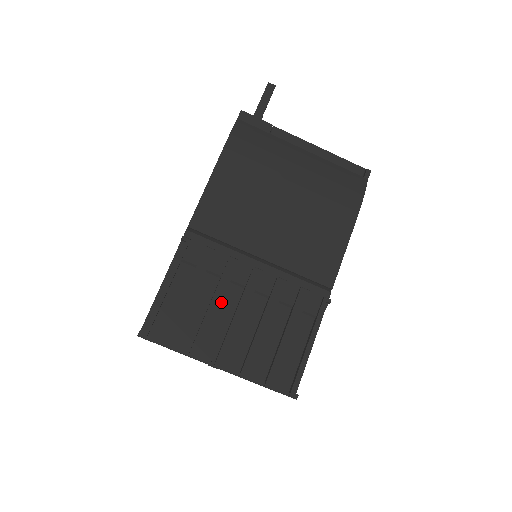
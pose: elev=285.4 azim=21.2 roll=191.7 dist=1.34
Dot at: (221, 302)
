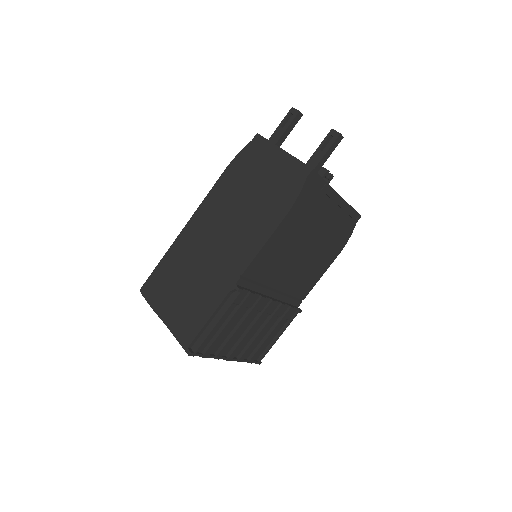
Dot at: occluded
